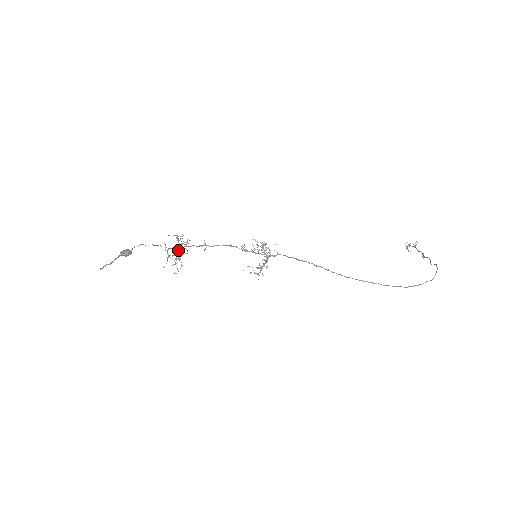
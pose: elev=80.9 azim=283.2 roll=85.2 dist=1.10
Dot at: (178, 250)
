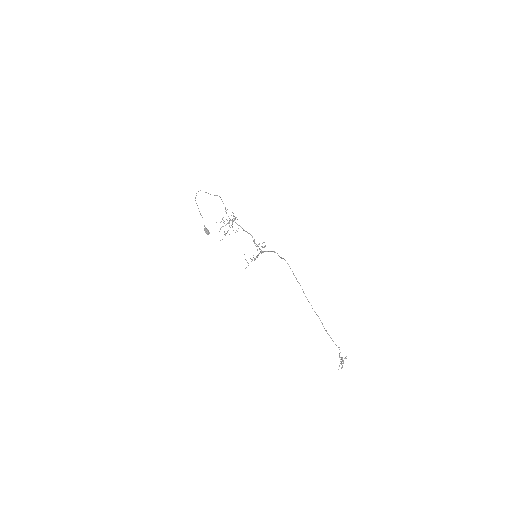
Dot at: (229, 221)
